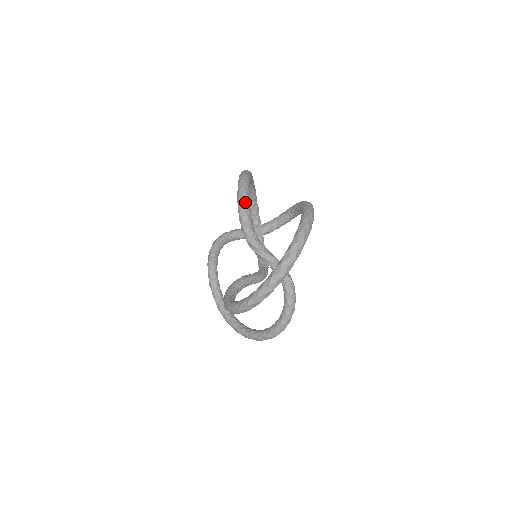
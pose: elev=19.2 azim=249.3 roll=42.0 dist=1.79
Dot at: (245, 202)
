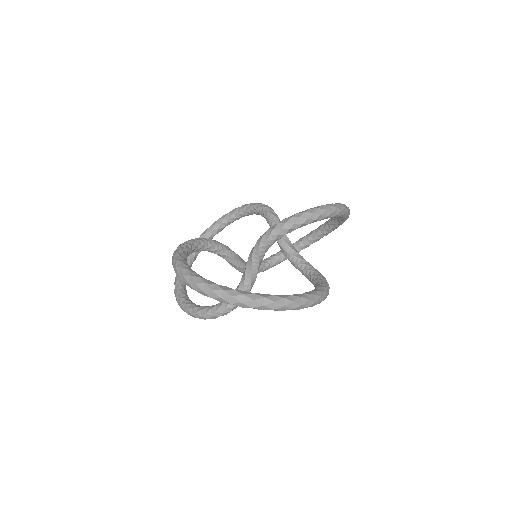
Dot at: occluded
